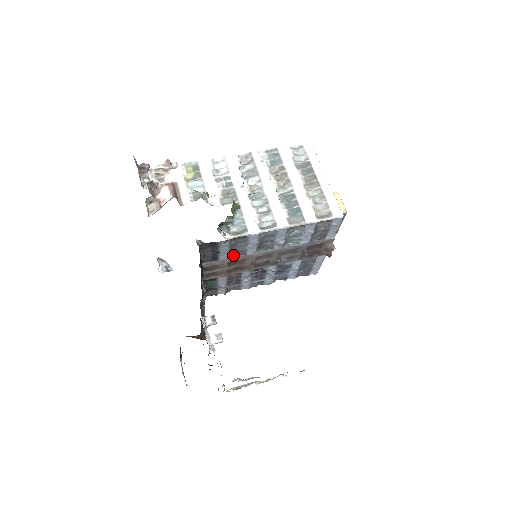
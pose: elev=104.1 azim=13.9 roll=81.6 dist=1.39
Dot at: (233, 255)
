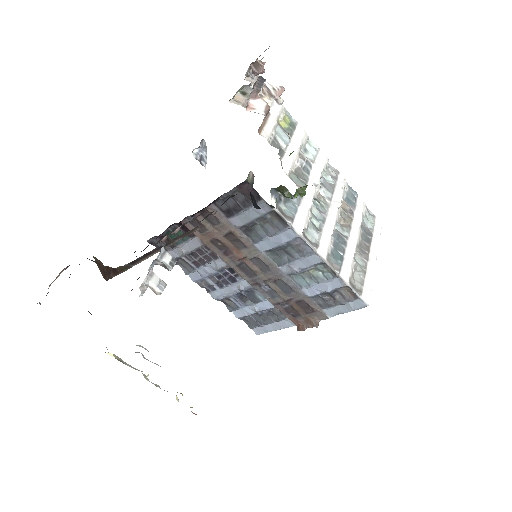
Dot at: (245, 230)
